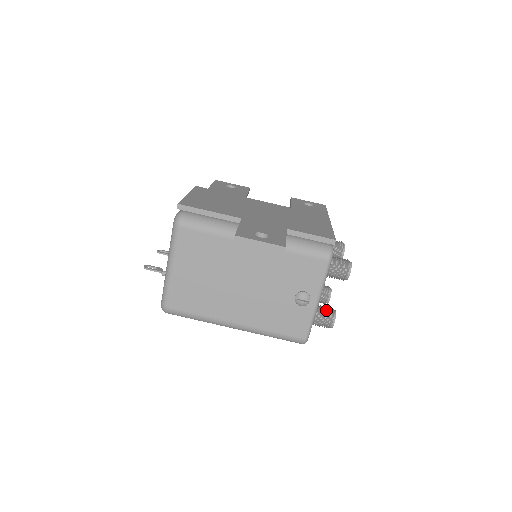
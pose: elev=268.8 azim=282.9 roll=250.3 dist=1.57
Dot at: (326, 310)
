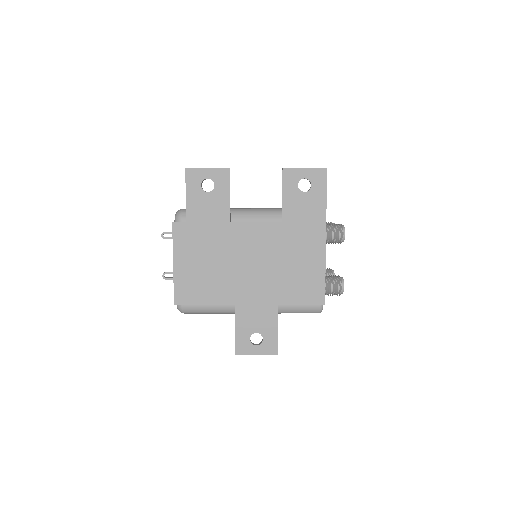
Dot at: occluded
